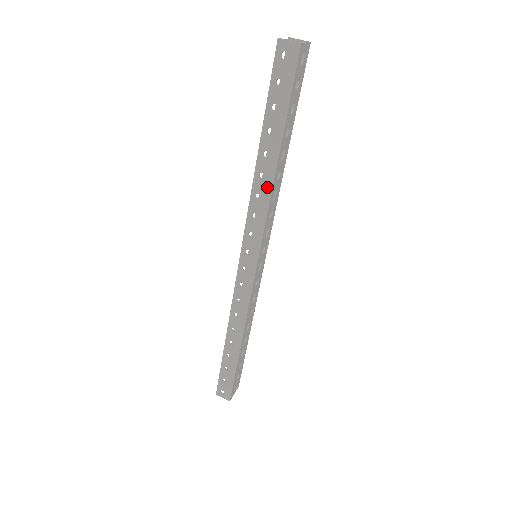
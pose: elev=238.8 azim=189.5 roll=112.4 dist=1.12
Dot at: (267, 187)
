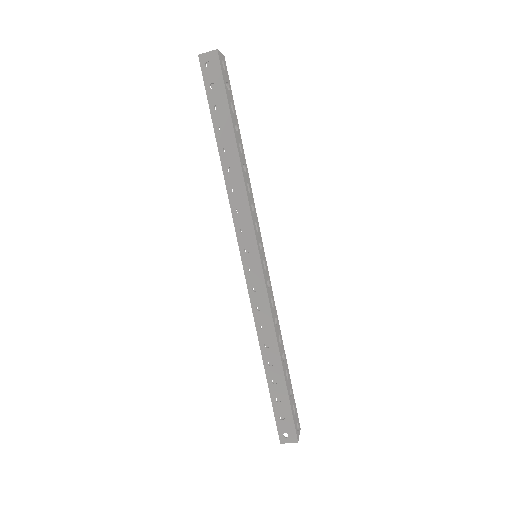
Dot at: (238, 177)
